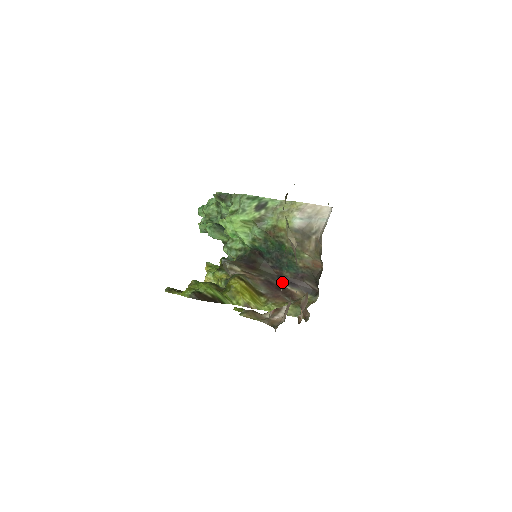
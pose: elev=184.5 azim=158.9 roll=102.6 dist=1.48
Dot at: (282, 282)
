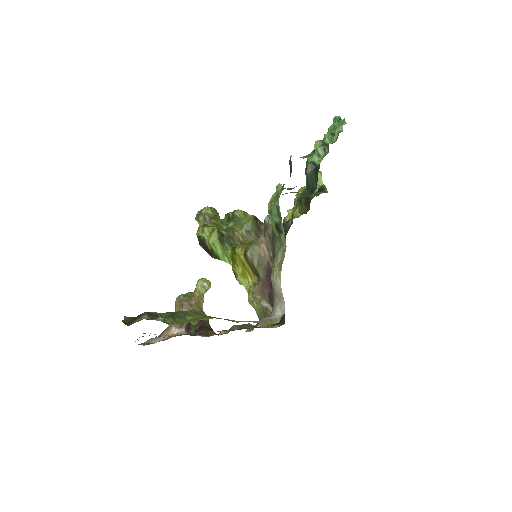
Dot at: occluded
